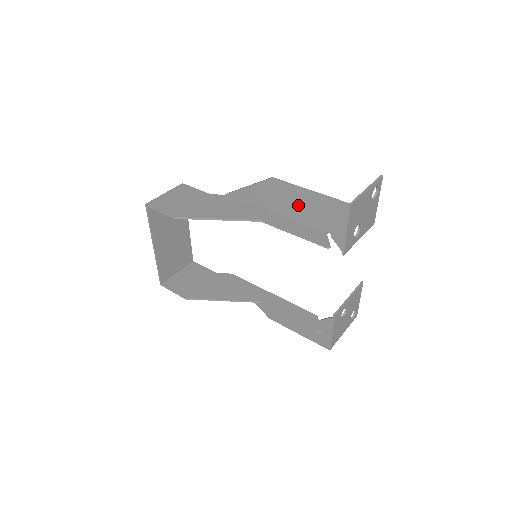
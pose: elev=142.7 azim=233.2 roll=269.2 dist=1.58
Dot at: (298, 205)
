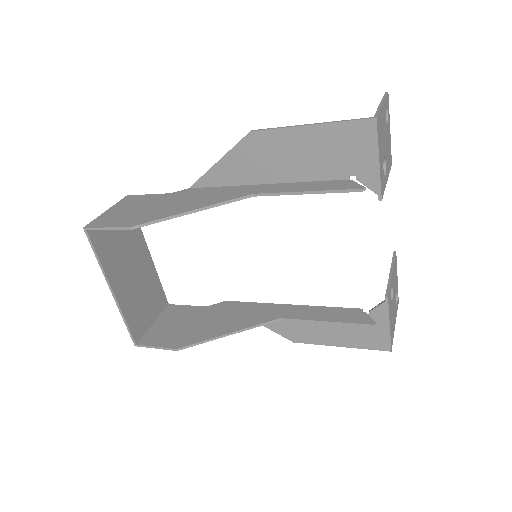
Dot at: (298, 154)
